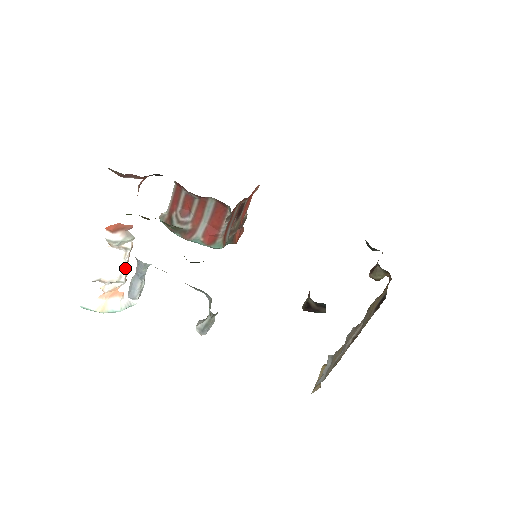
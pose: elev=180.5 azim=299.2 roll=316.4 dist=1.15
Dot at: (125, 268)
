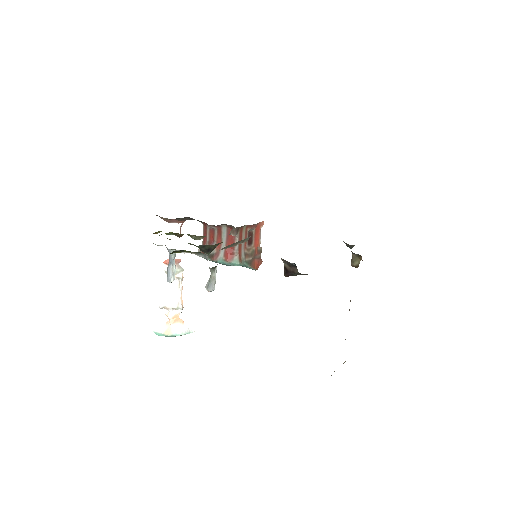
Dot at: (181, 296)
